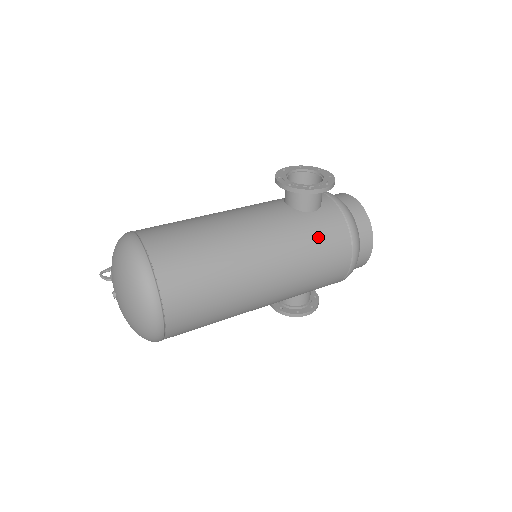
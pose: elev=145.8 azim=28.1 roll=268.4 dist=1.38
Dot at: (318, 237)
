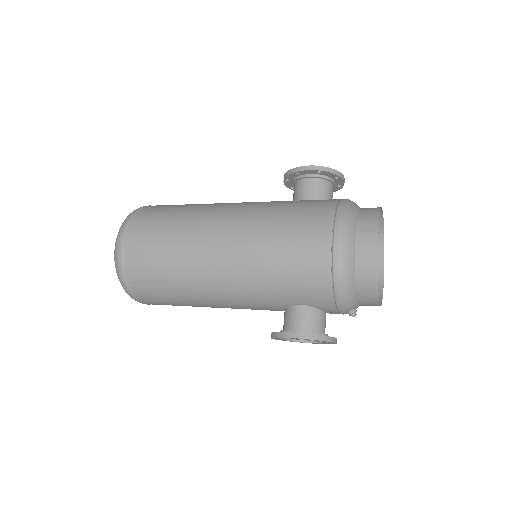
Dot at: (294, 208)
